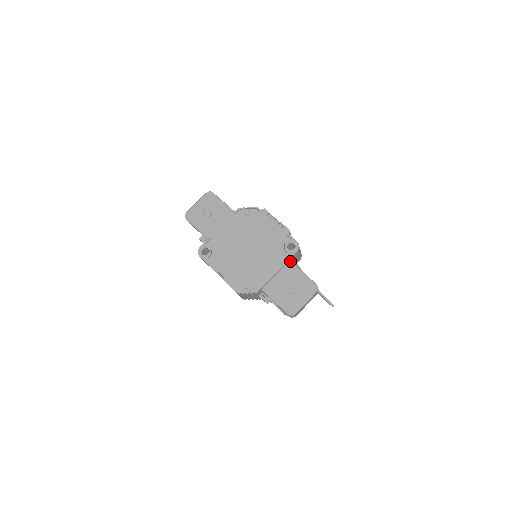
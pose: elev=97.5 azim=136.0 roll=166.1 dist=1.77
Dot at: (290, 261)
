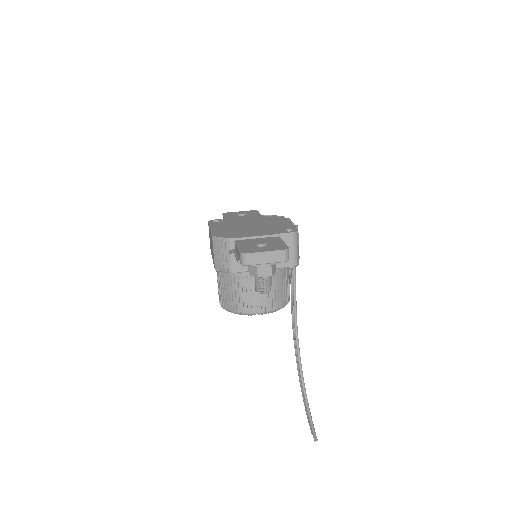
Dot at: (279, 236)
